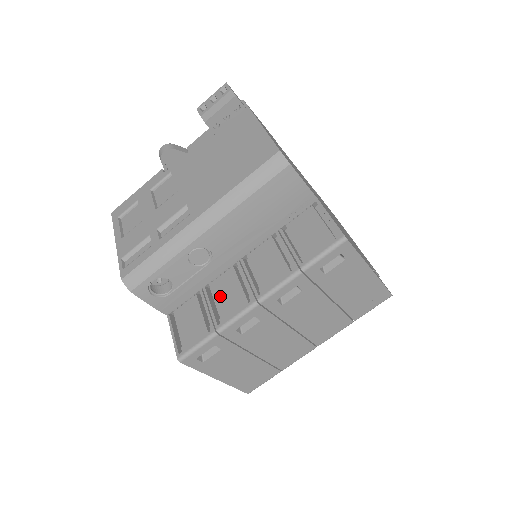
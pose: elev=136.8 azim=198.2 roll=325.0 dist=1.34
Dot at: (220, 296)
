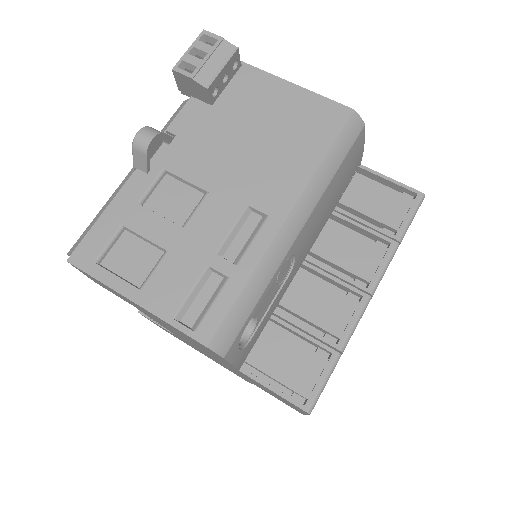
Dot at: (310, 311)
